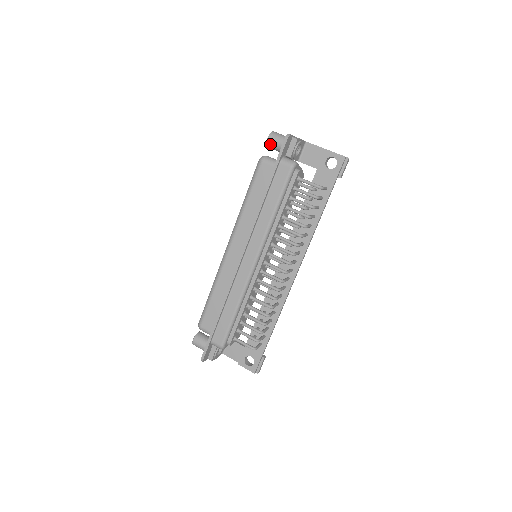
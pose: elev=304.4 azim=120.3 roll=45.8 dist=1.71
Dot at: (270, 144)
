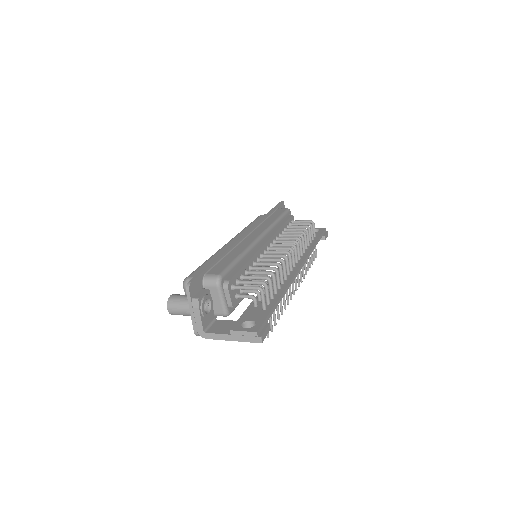
Dot at: occluded
